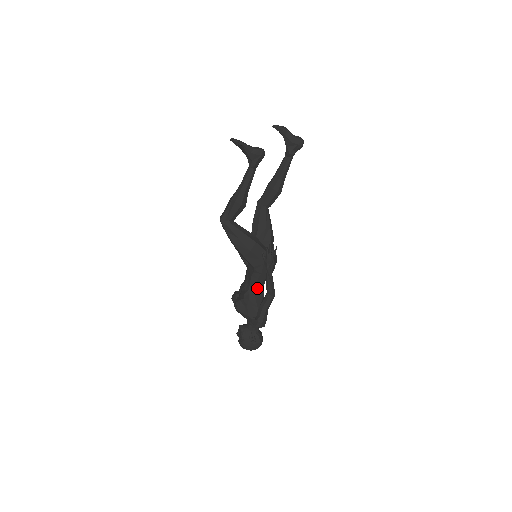
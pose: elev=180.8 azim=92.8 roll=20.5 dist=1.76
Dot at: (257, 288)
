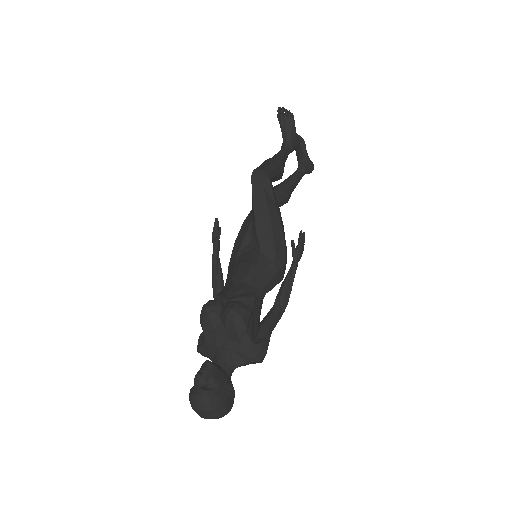
Dot at: (262, 295)
